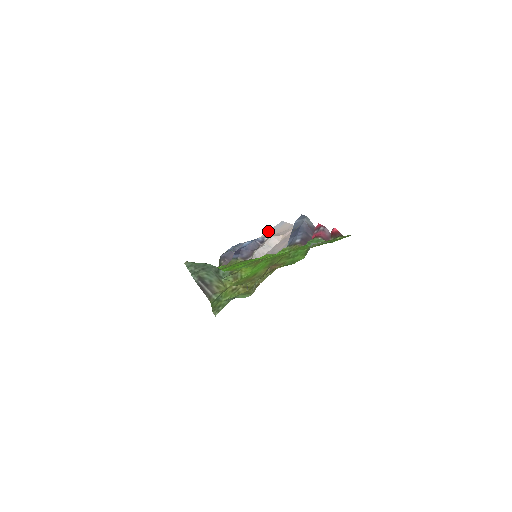
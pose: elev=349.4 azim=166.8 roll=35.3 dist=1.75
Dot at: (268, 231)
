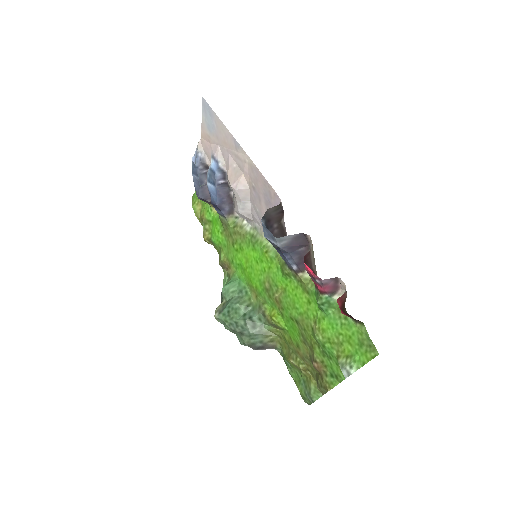
Dot at: (202, 122)
